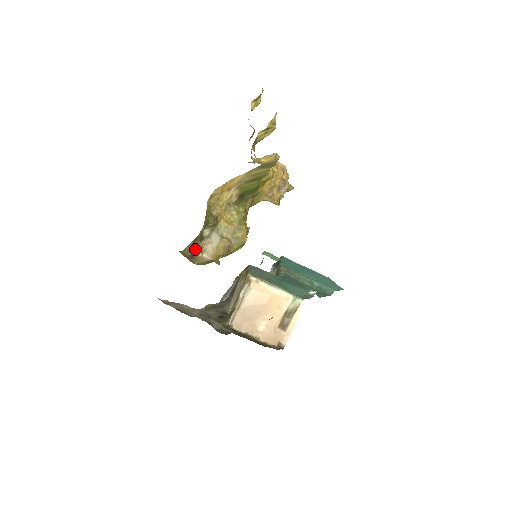
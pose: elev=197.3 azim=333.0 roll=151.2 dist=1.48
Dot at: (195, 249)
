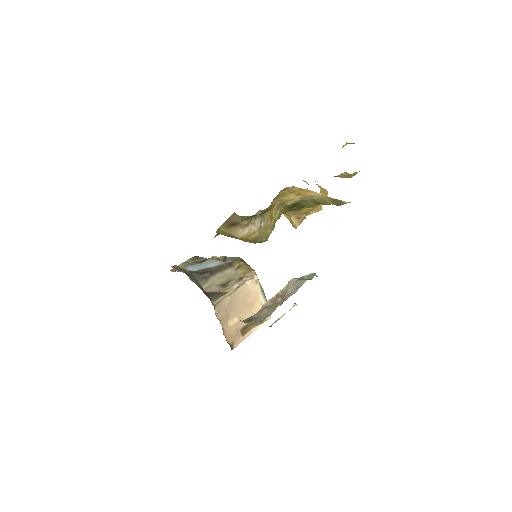
Dot at: (244, 221)
